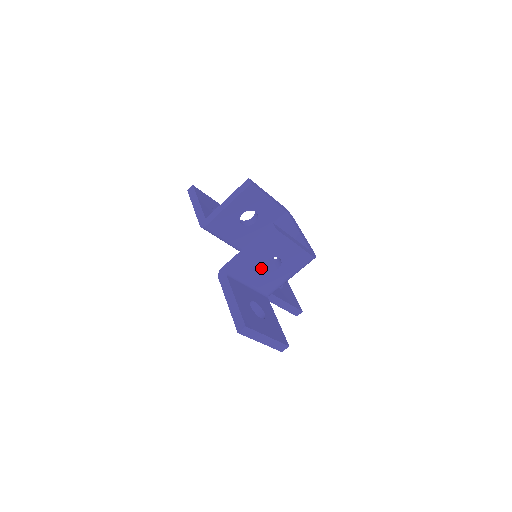
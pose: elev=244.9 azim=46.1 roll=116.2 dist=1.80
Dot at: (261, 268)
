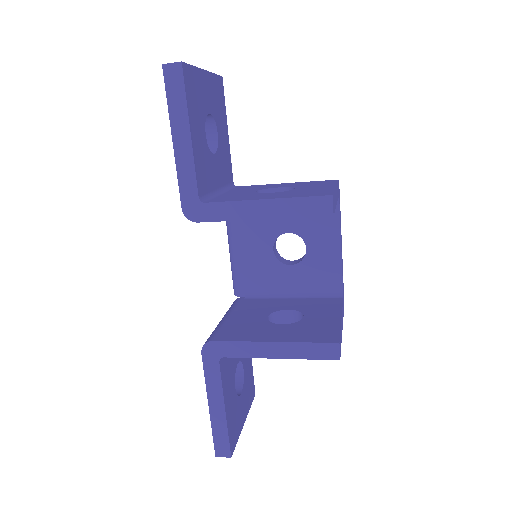
Dot at: occluded
